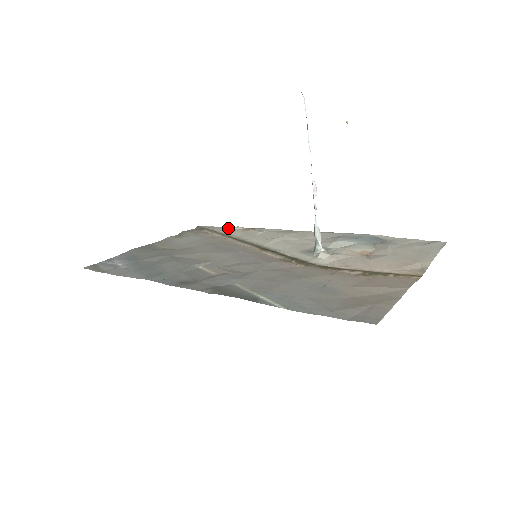
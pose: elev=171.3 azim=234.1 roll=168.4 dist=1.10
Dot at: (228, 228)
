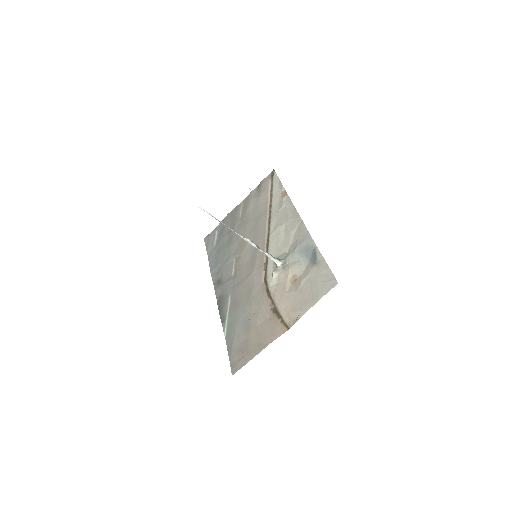
Dot at: (279, 186)
